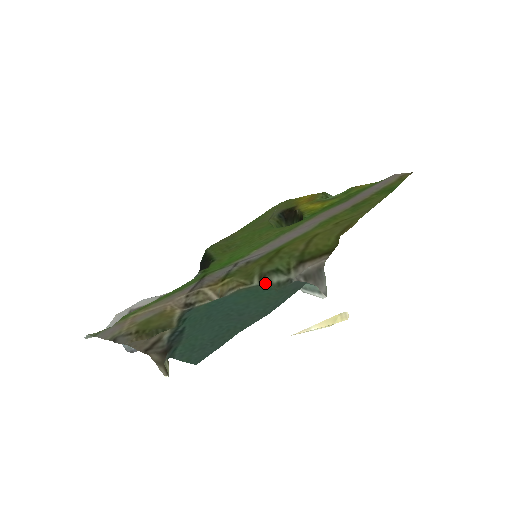
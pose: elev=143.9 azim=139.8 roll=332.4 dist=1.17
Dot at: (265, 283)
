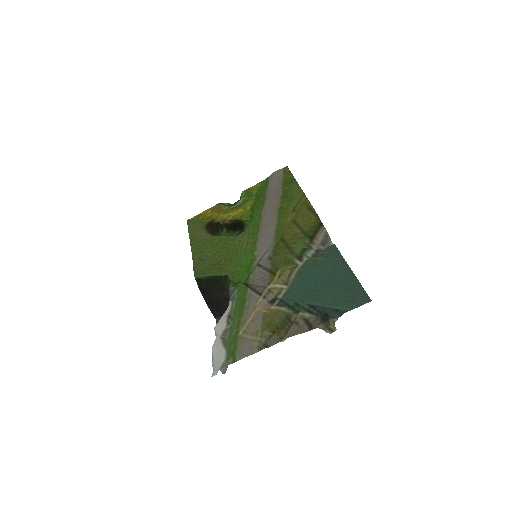
Dot at: (307, 259)
